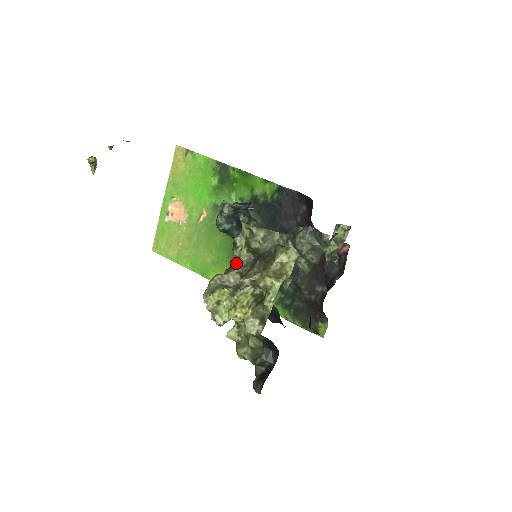
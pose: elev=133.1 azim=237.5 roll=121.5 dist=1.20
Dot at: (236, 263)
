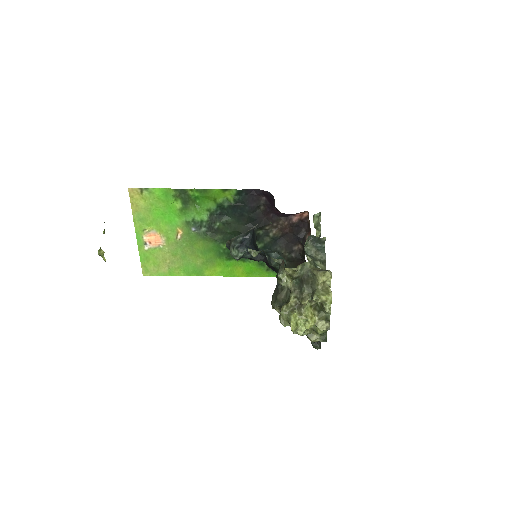
Dot at: (280, 287)
